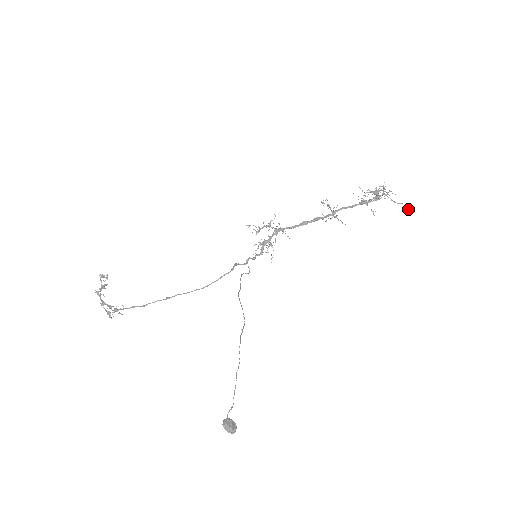
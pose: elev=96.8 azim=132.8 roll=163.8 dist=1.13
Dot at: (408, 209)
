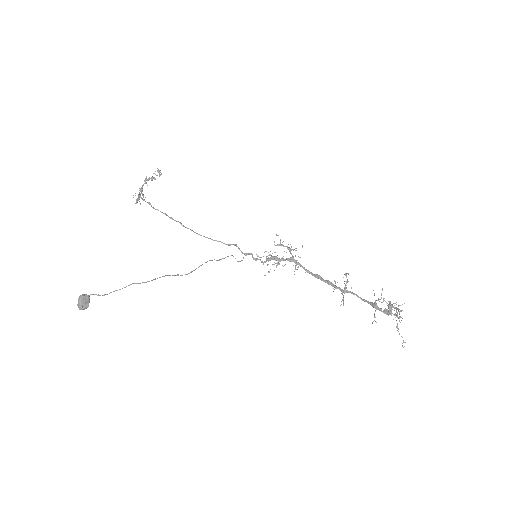
Dot at: (402, 345)
